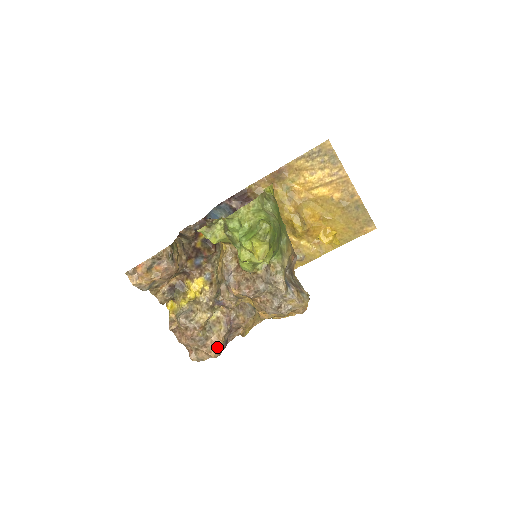
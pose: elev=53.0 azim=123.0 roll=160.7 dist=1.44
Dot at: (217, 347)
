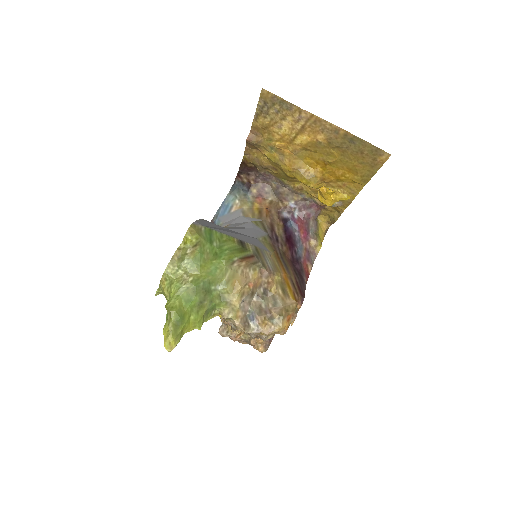
Dot at: (259, 346)
